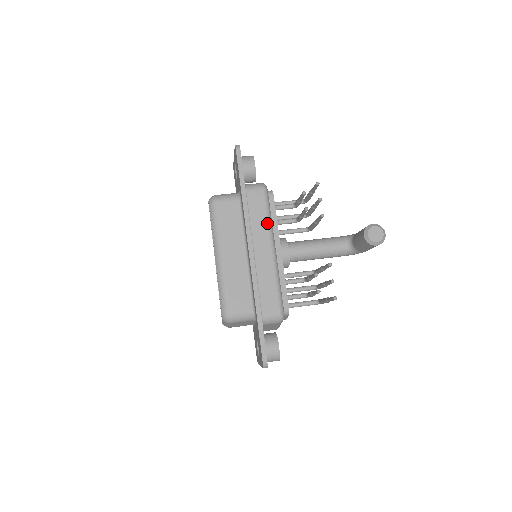
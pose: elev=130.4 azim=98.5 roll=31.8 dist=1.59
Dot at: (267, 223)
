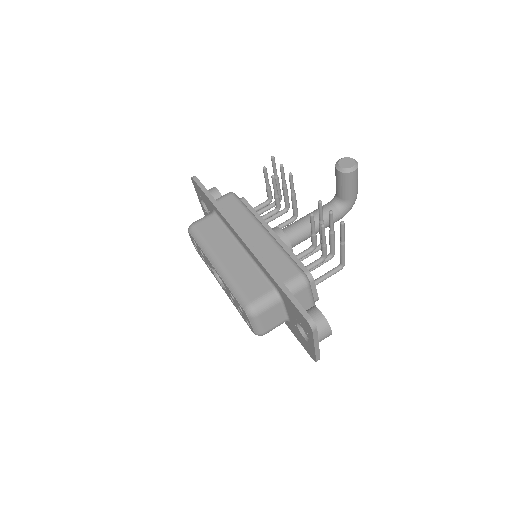
Dot at: (247, 214)
